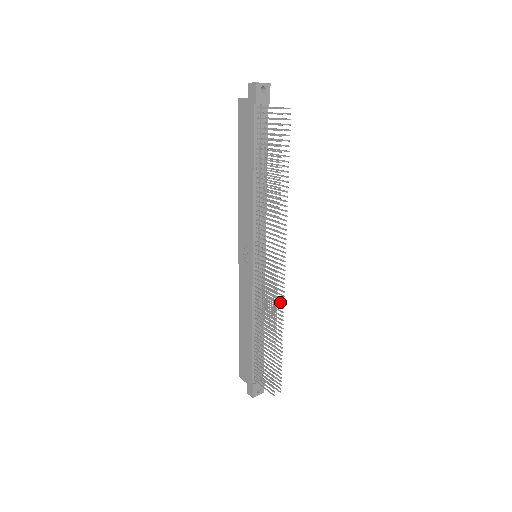
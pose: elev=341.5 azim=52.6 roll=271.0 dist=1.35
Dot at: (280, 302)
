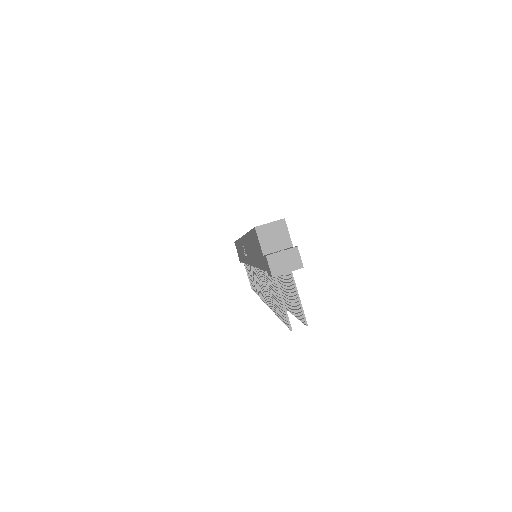
Dot at: occluded
